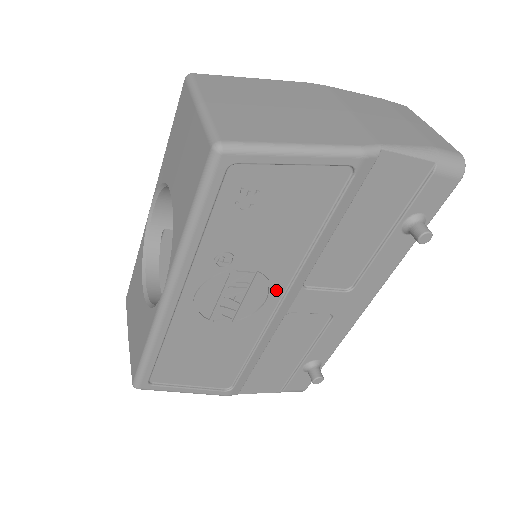
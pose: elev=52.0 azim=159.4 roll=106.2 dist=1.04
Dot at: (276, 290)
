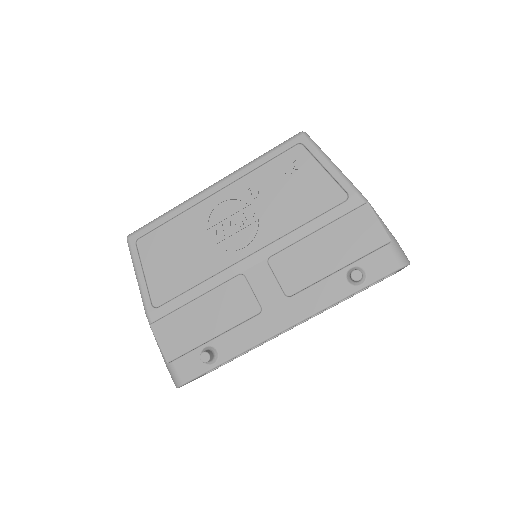
Dot at: (254, 245)
